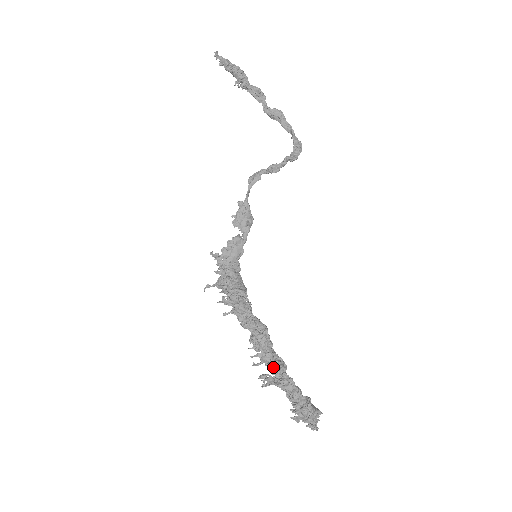
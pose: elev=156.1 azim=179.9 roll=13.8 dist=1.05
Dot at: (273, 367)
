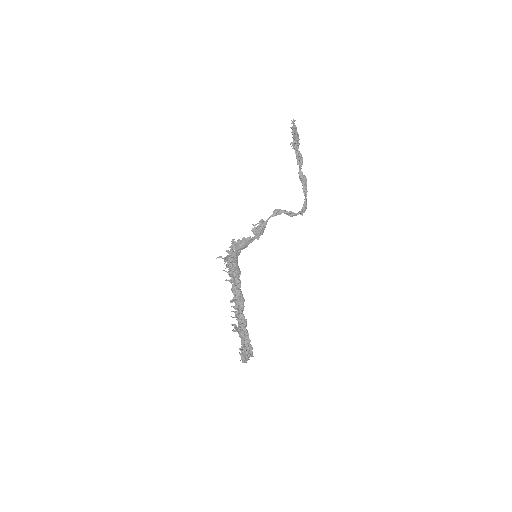
Dot at: (241, 323)
